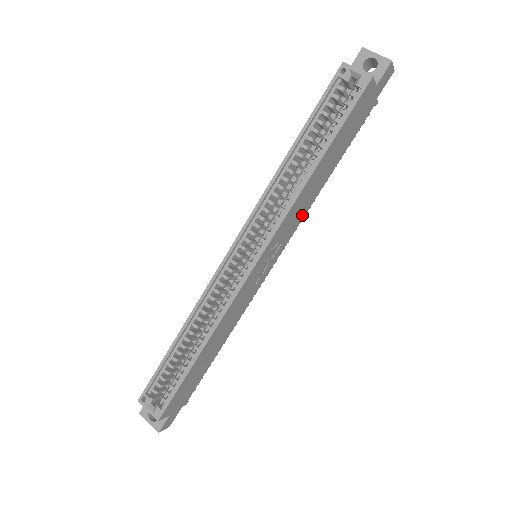
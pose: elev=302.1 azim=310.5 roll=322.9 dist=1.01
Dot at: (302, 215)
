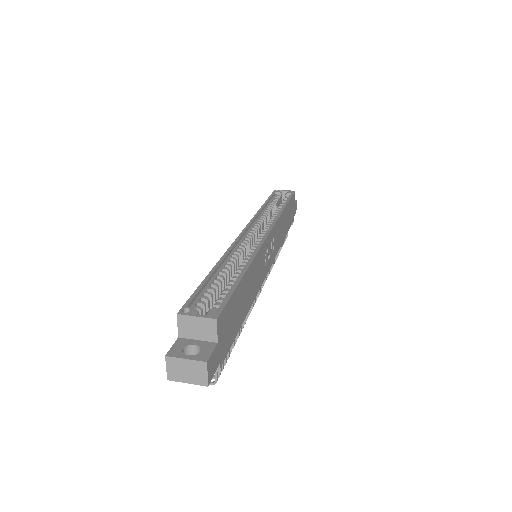
Dot at: (278, 247)
